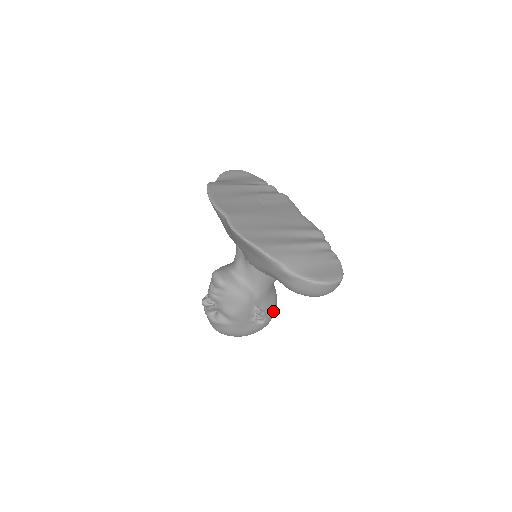
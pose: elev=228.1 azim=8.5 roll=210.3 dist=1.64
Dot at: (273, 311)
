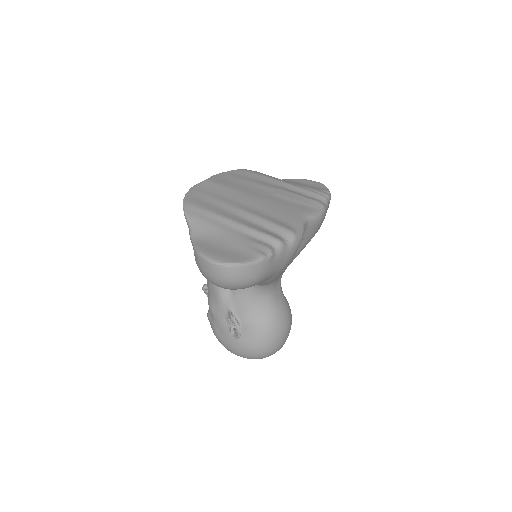
Dot at: (260, 336)
